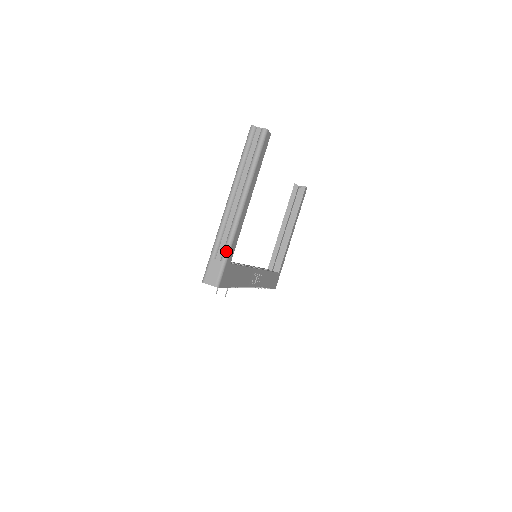
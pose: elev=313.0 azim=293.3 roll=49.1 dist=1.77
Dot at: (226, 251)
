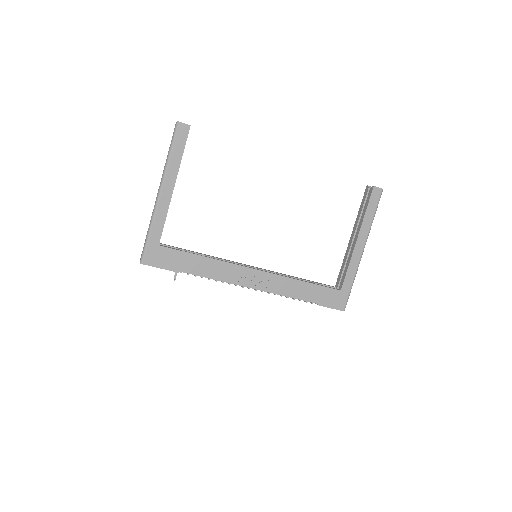
Dot at: (148, 232)
